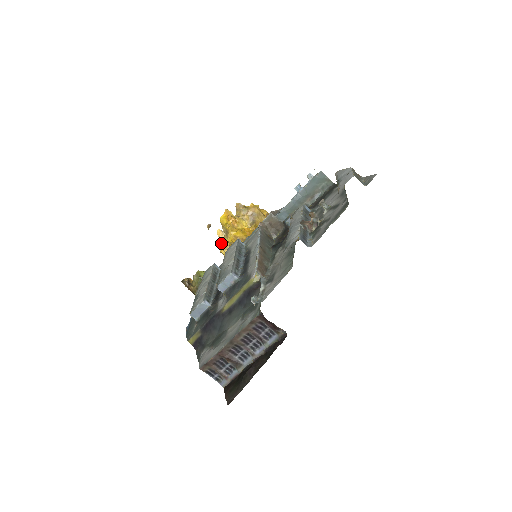
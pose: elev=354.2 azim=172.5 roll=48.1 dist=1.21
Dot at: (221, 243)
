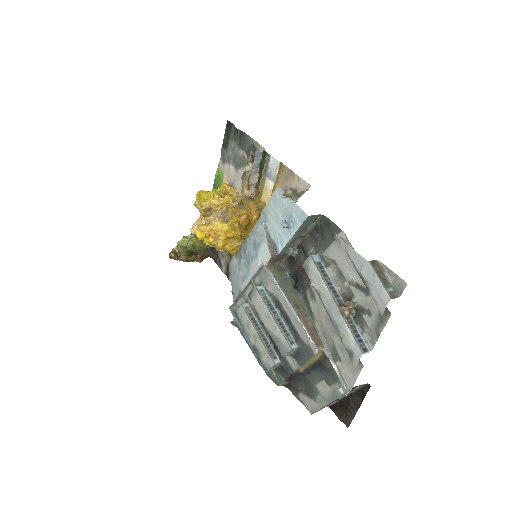
Dot at: occluded
